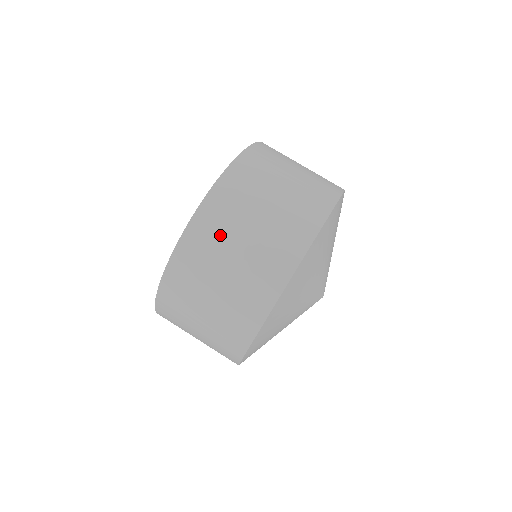
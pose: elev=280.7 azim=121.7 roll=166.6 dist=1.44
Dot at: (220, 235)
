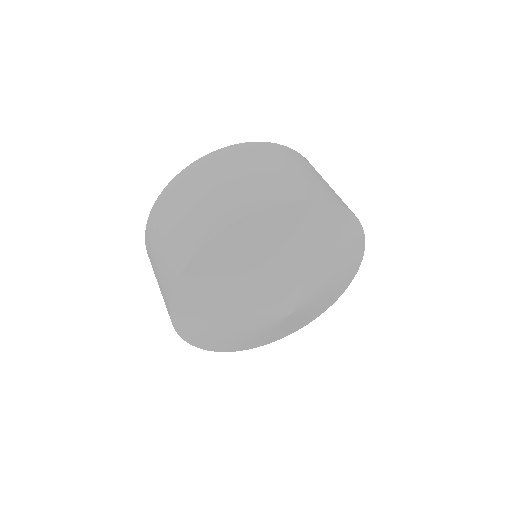
Dot at: (163, 218)
